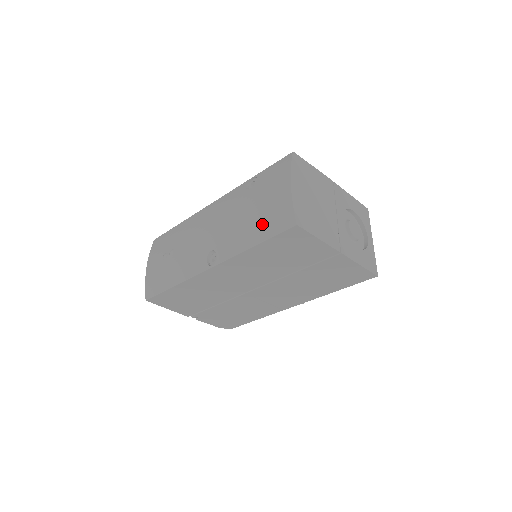
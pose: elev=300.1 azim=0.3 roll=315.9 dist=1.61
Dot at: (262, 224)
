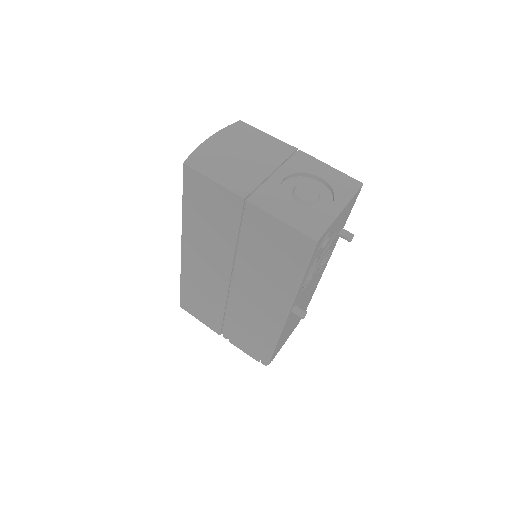
Dot at: occluded
